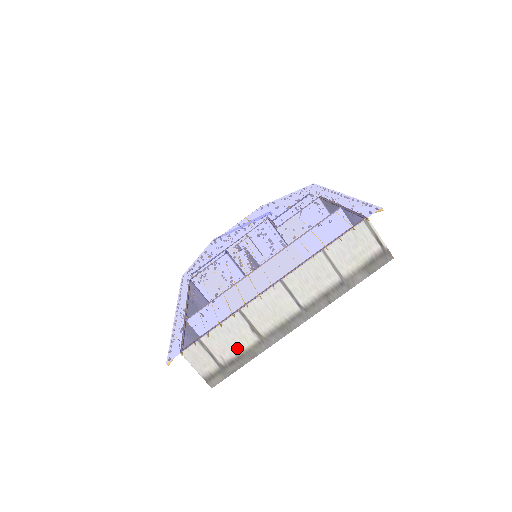
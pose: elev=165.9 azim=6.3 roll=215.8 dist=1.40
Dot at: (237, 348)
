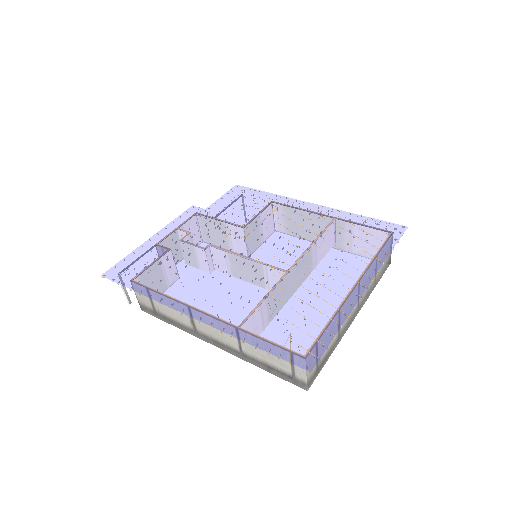
Dot at: (328, 347)
